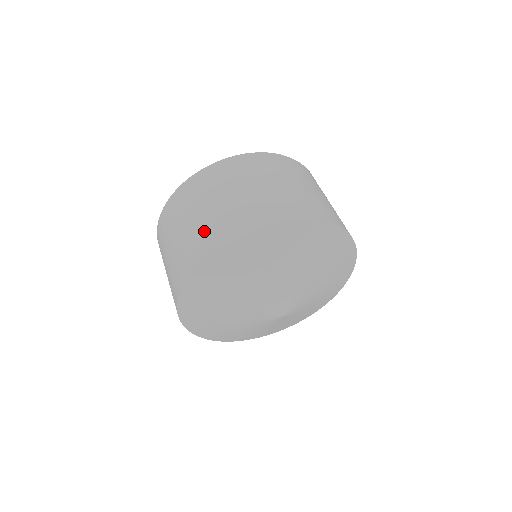
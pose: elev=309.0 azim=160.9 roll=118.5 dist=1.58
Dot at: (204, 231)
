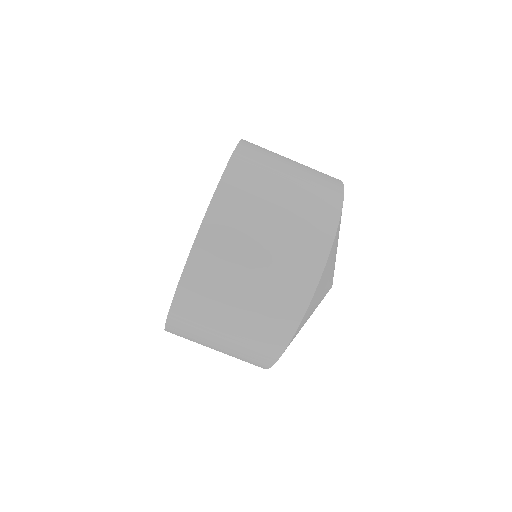
Dot at: occluded
